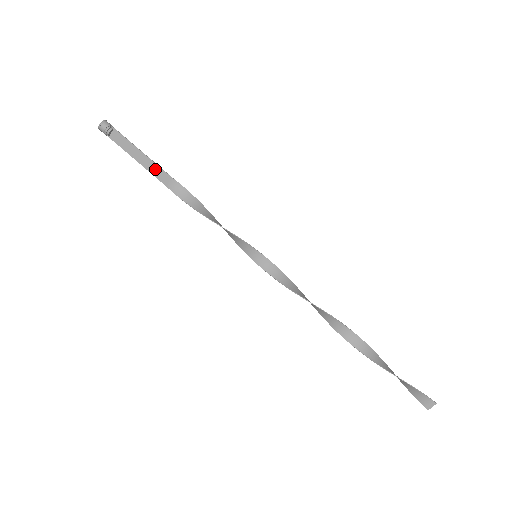
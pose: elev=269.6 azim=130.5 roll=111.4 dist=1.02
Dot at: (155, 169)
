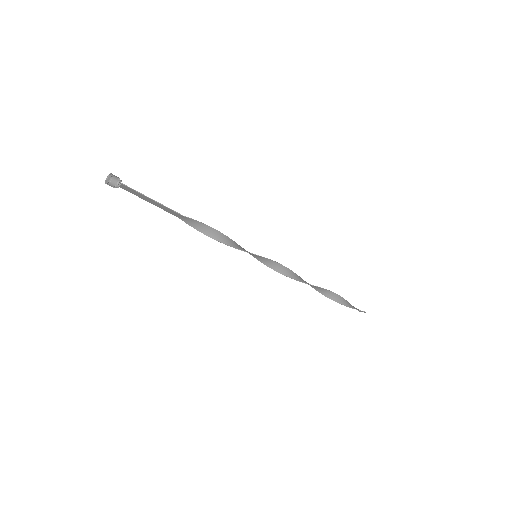
Dot at: (167, 209)
